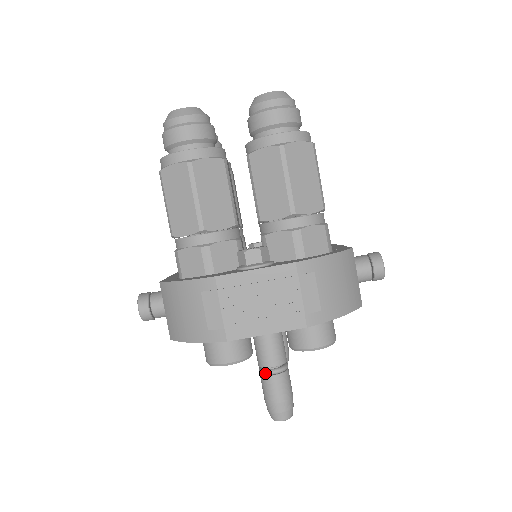
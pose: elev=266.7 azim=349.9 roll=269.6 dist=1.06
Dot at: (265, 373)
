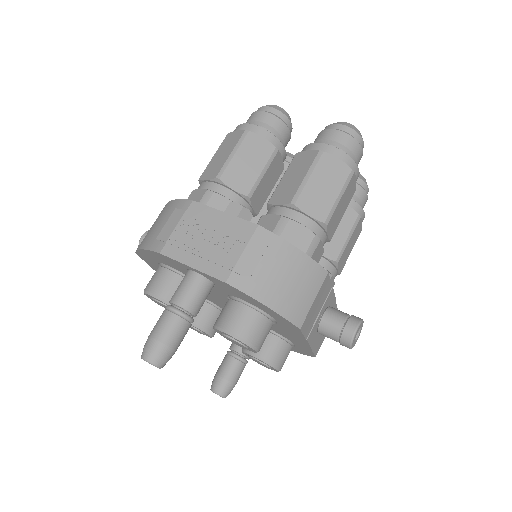
Dot at: (167, 306)
